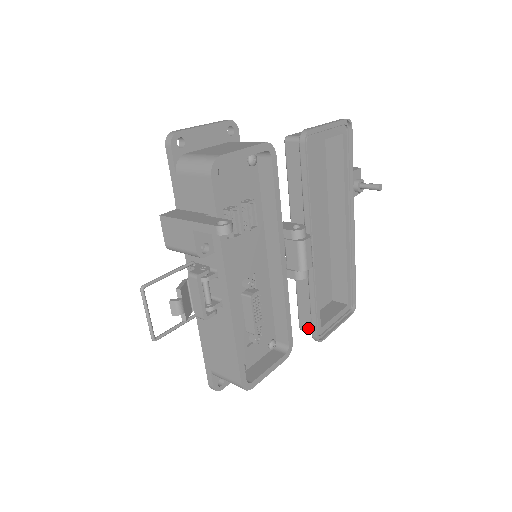
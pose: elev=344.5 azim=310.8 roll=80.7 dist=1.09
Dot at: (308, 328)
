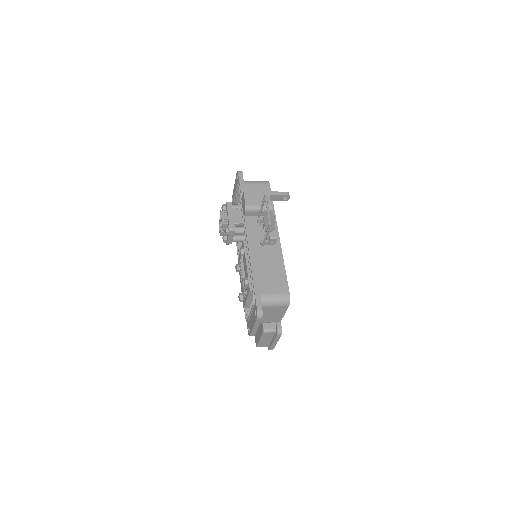
Dot at: (271, 327)
